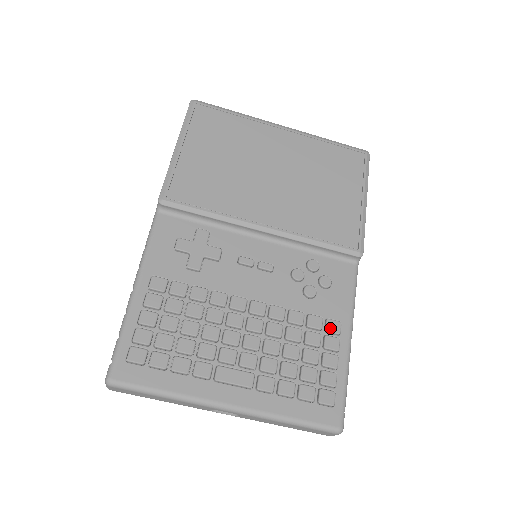
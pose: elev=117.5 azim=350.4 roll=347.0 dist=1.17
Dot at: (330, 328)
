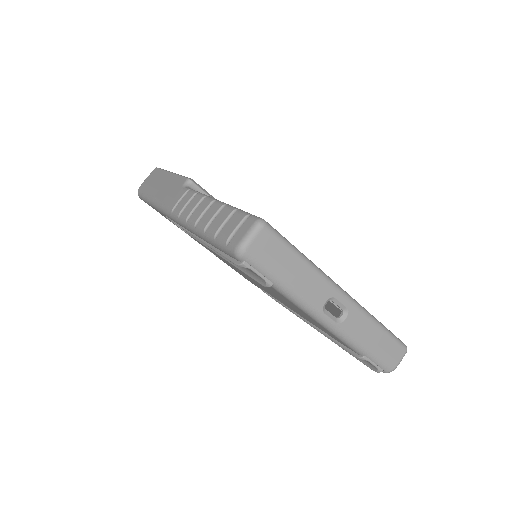
Dot at: occluded
